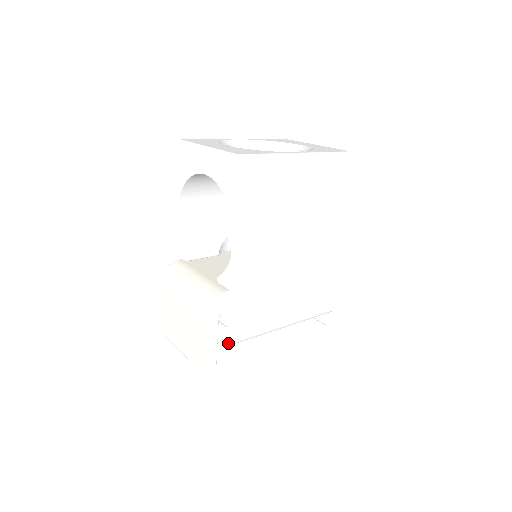
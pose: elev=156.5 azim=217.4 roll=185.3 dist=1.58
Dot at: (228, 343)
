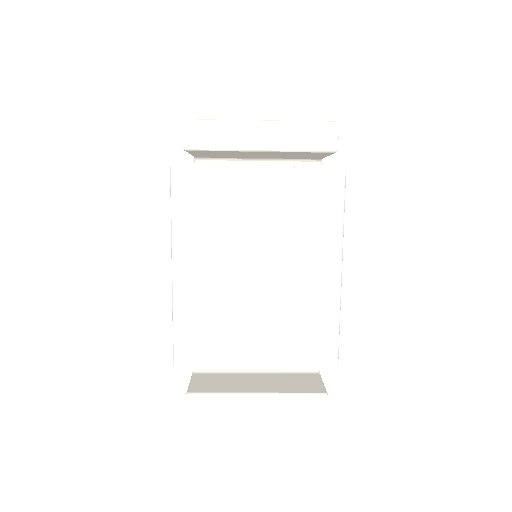
Dot at: (338, 168)
